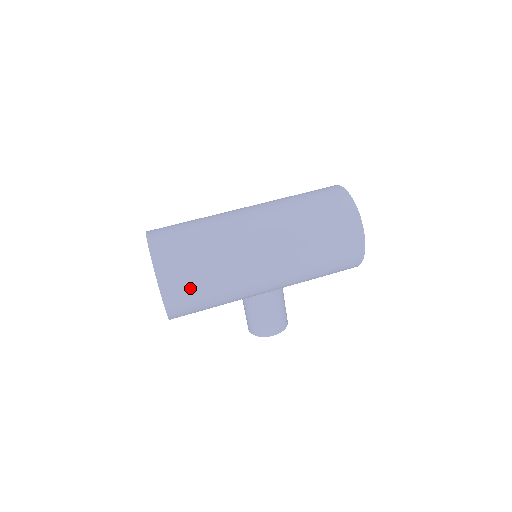
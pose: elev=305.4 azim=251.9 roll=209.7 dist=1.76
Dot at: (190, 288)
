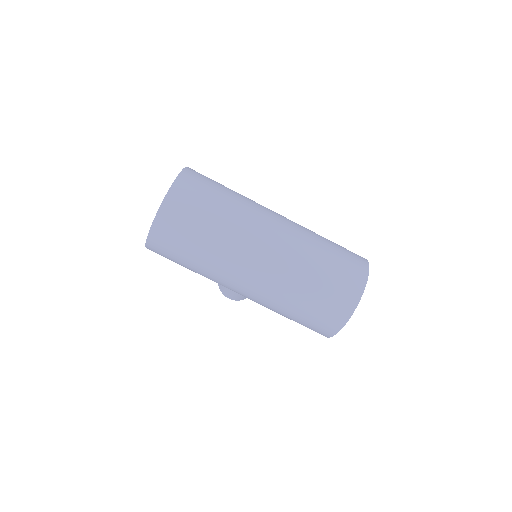
Dot at: (171, 256)
